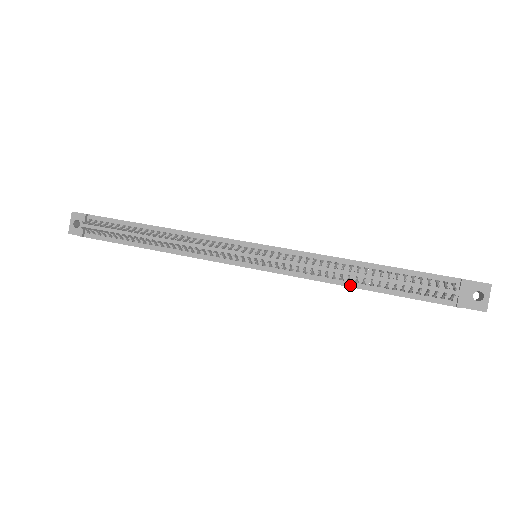
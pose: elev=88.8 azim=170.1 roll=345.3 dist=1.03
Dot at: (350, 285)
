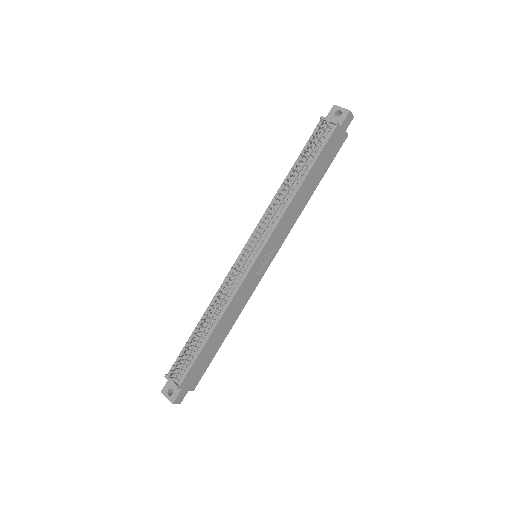
Dot at: (297, 190)
